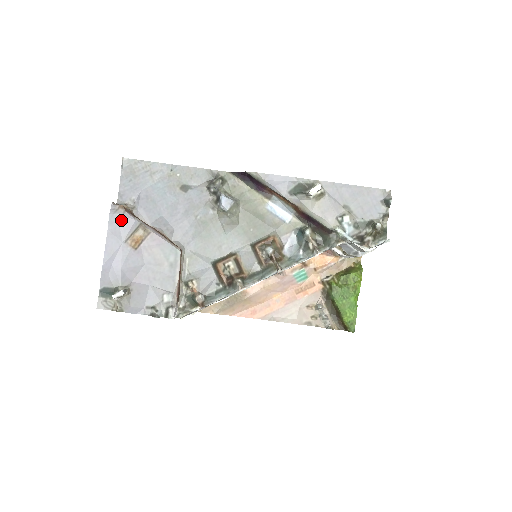
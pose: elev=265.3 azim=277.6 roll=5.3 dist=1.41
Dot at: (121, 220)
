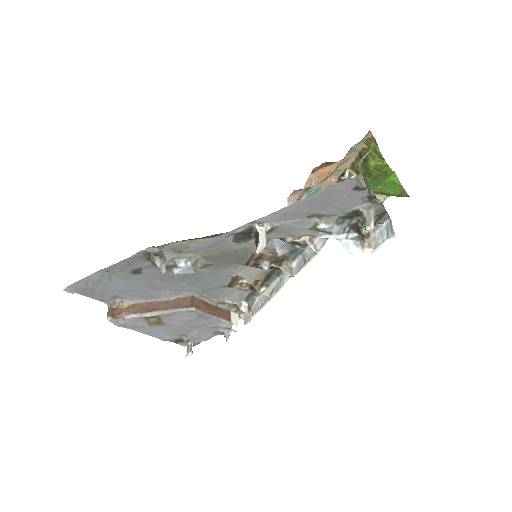
Dot at: (129, 323)
